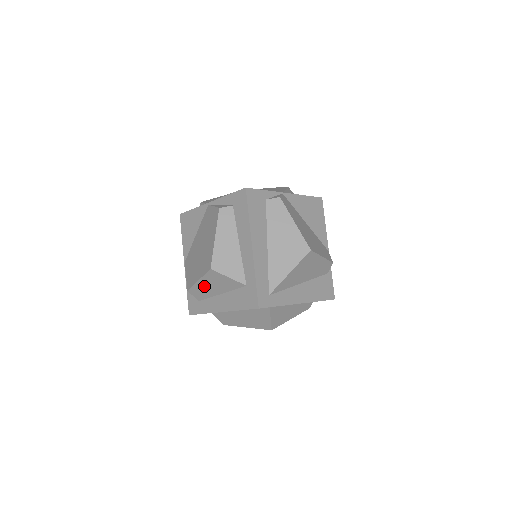
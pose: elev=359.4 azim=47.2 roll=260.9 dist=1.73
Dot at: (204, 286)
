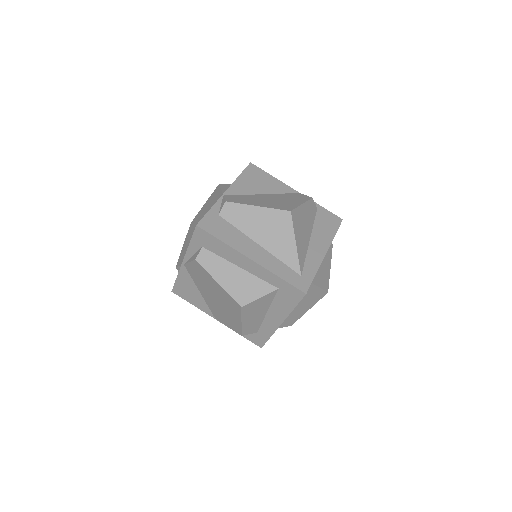
Dot at: (249, 321)
